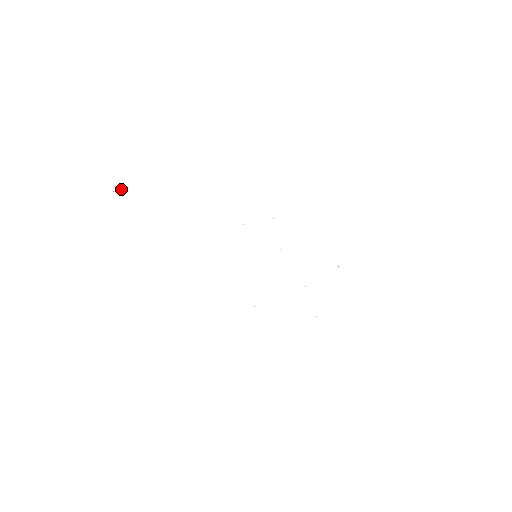
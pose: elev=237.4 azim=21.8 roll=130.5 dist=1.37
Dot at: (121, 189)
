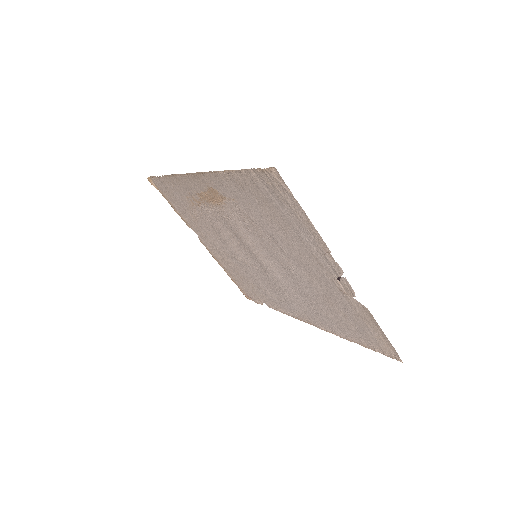
Dot at: (154, 186)
